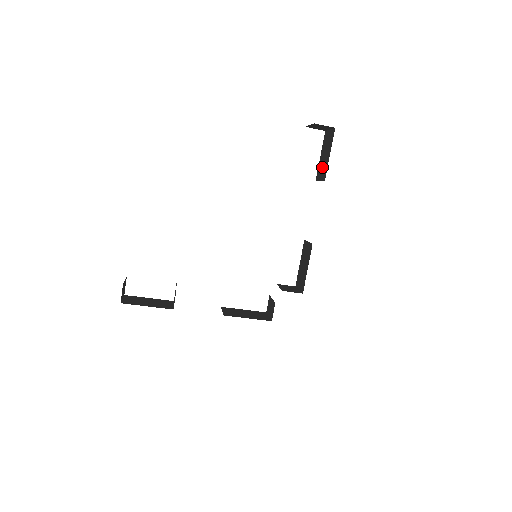
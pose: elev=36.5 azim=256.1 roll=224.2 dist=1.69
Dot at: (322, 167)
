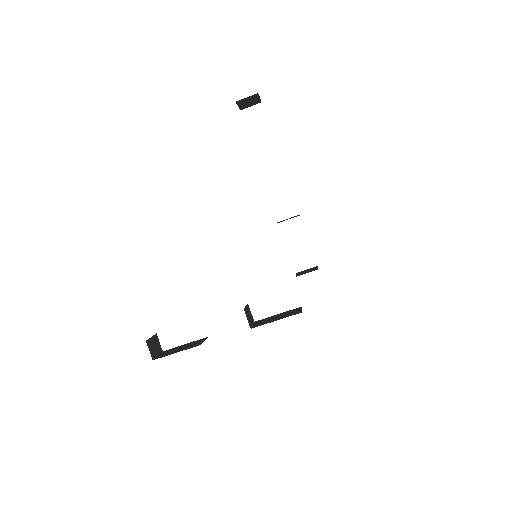
Dot at: occluded
